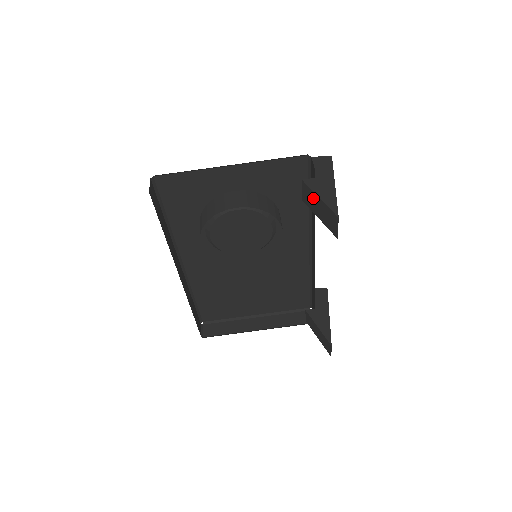
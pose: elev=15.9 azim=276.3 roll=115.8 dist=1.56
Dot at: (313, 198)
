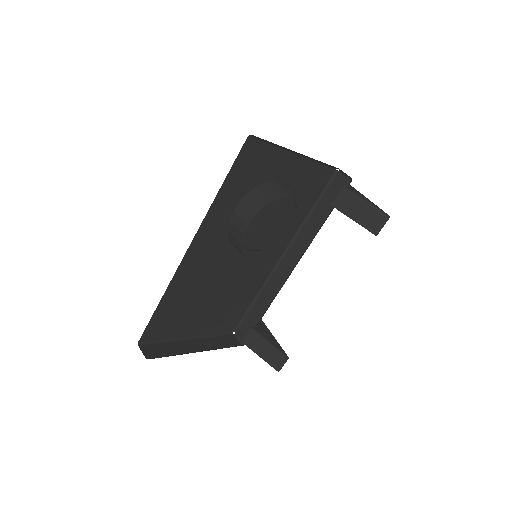
Dot at: (355, 201)
